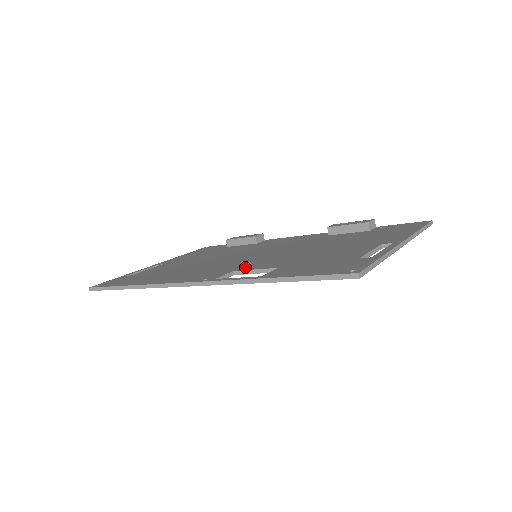
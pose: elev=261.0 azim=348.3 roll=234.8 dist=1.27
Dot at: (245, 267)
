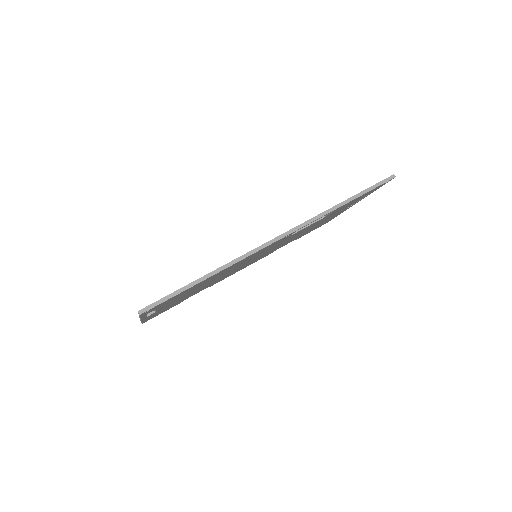
Dot at: occluded
